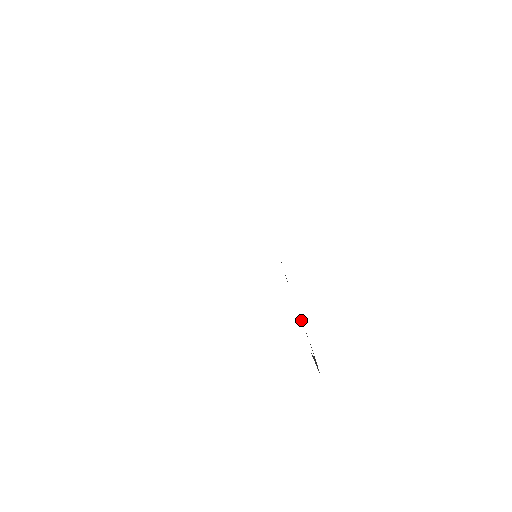
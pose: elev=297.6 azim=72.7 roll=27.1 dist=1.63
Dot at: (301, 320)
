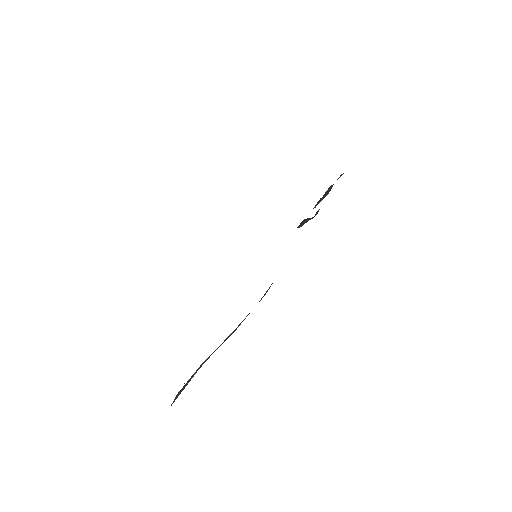
Dot at: (225, 340)
